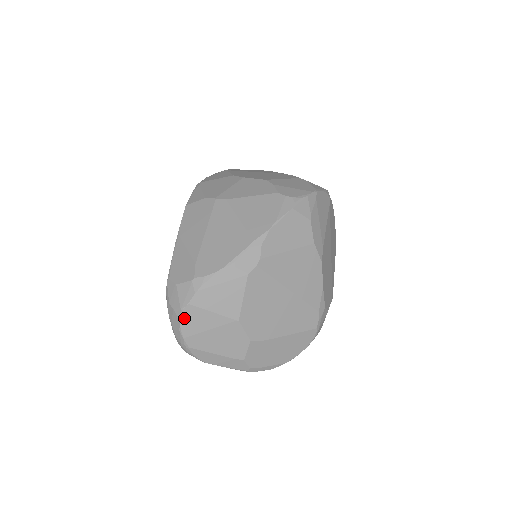
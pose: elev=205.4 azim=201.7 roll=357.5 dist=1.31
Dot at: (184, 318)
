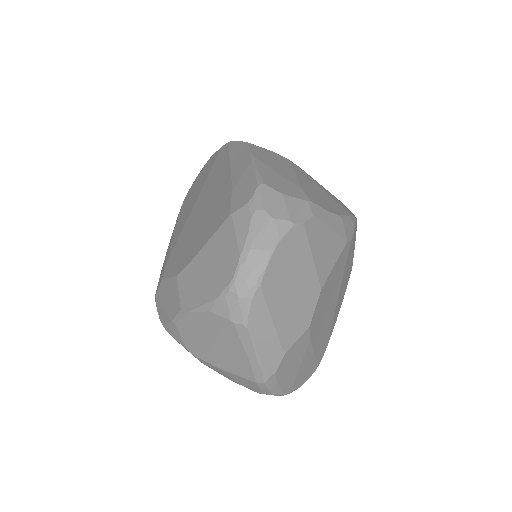
Dot at: (287, 237)
